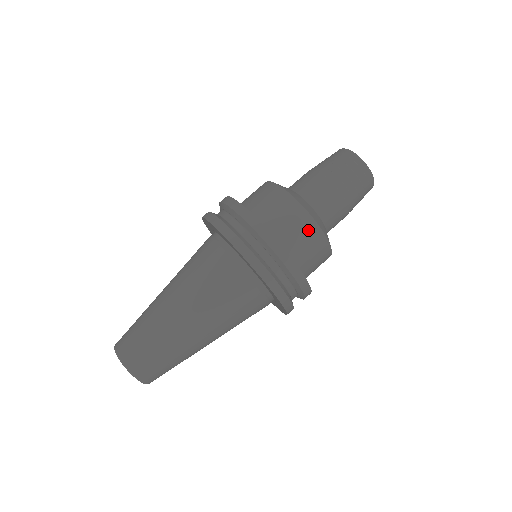
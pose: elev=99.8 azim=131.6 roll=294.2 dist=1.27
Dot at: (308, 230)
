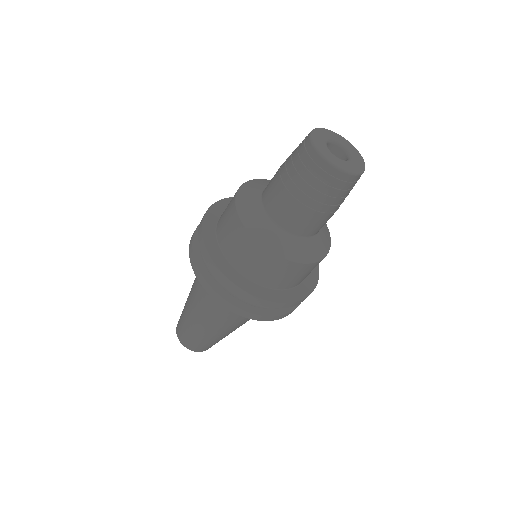
Dot at: (302, 270)
